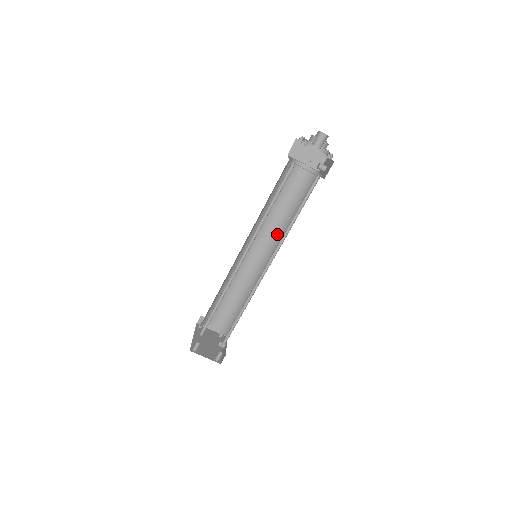
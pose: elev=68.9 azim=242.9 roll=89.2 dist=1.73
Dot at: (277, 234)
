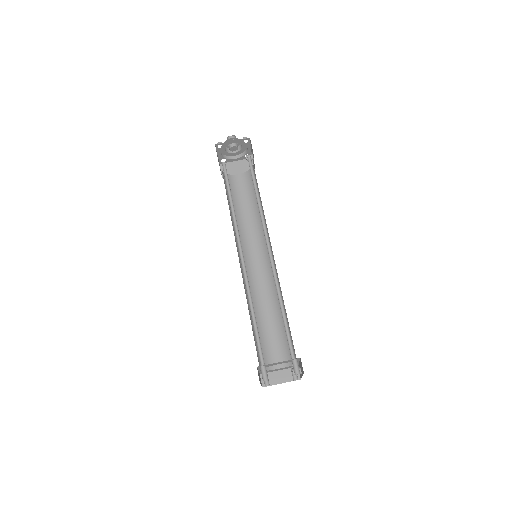
Dot at: (262, 234)
